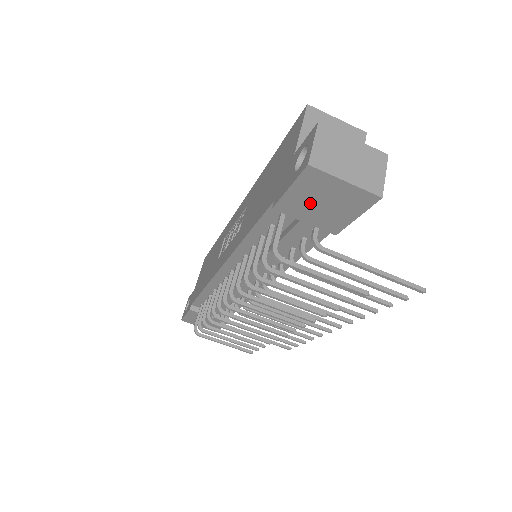
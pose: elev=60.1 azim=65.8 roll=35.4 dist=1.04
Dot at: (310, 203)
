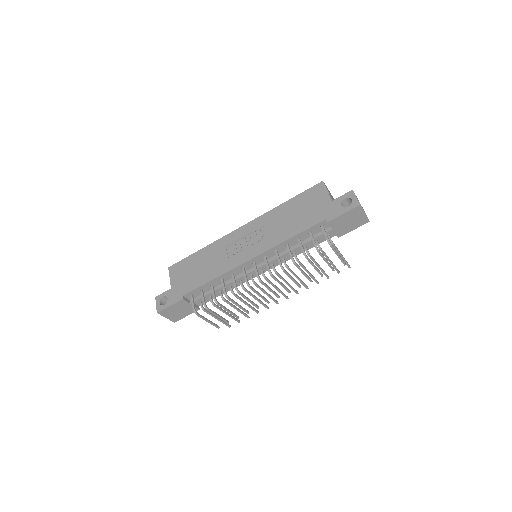
Dot at: (344, 221)
